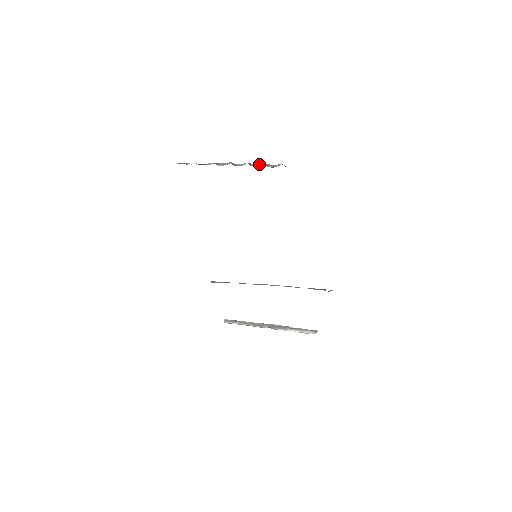
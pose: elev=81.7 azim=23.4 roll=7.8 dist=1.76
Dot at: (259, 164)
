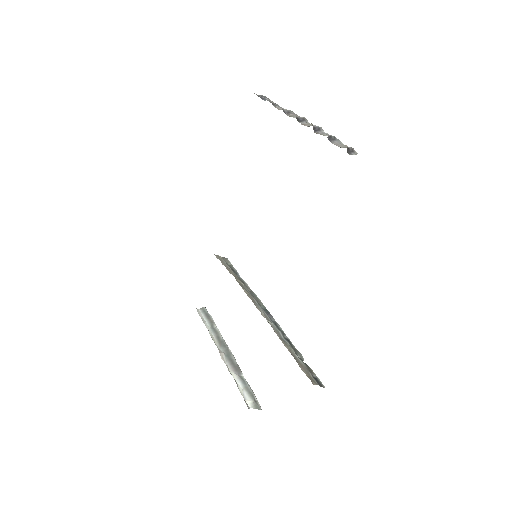
Dot at: occluded
